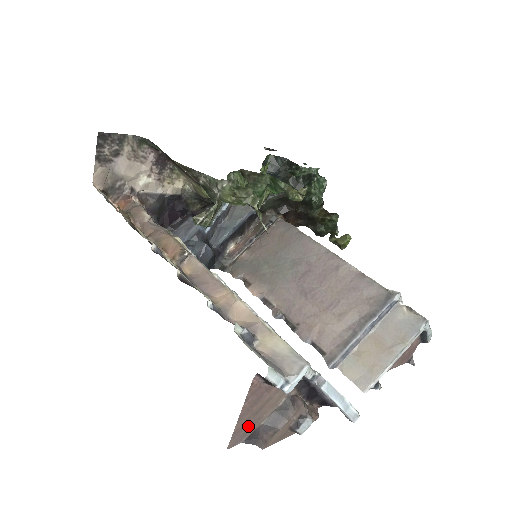
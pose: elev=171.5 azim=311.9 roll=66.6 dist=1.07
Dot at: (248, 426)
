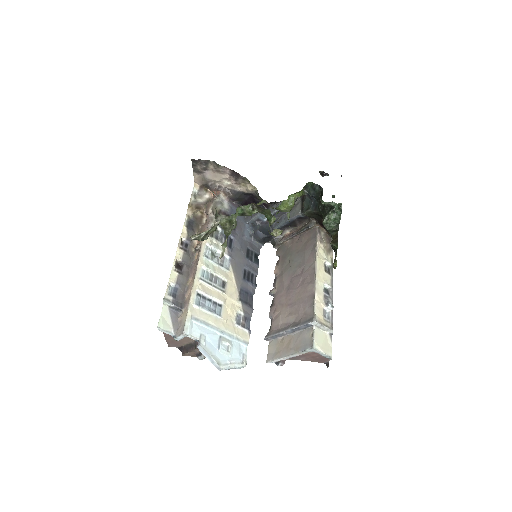
Dot at: (175, 343)
